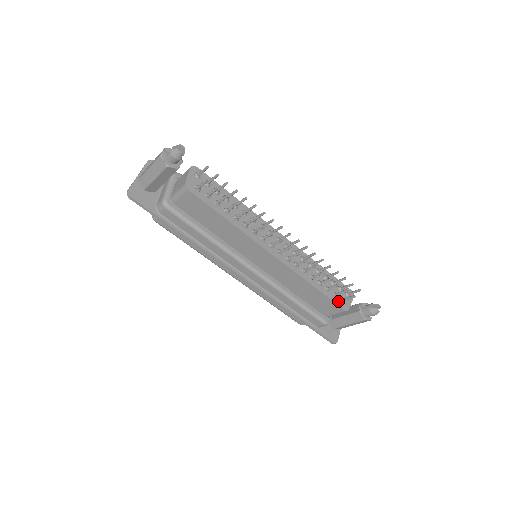
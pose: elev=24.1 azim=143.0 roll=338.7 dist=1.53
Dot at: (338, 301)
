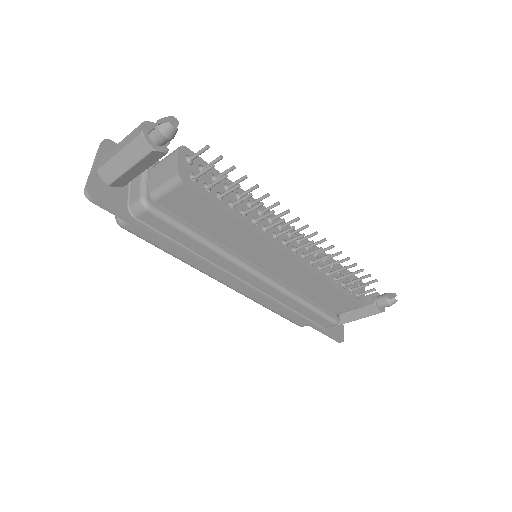
Dot at: (355, 297)
